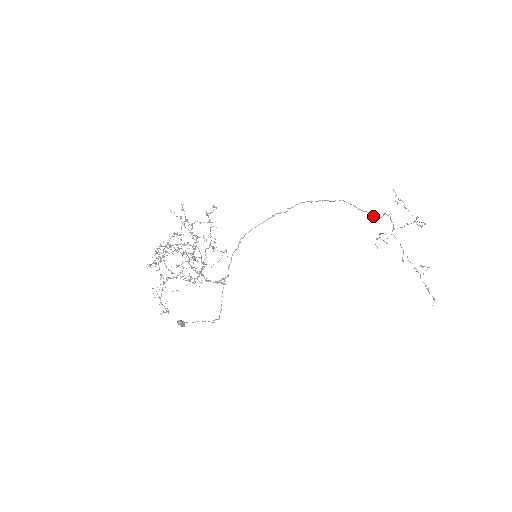
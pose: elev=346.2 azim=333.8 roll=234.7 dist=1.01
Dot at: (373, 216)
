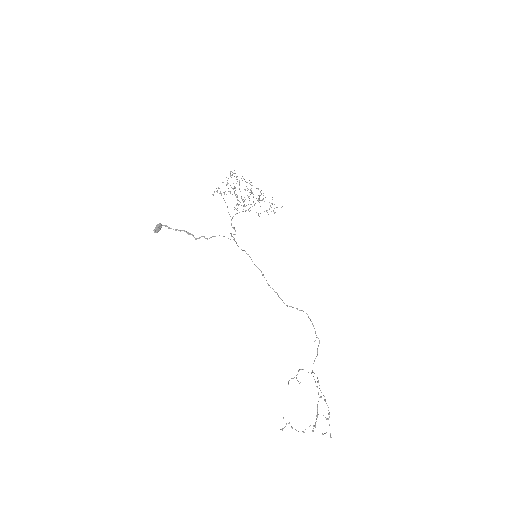
Dot at: (315, 333)
